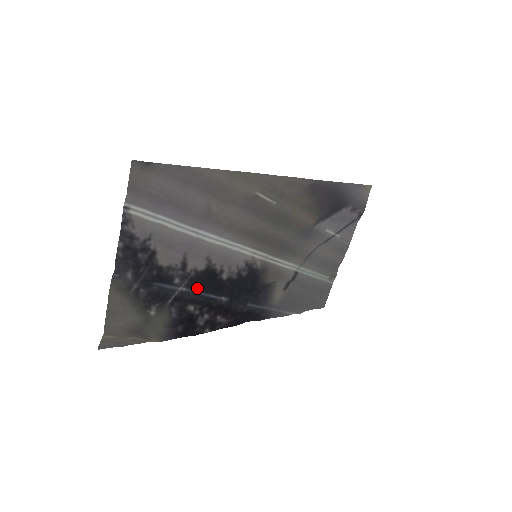
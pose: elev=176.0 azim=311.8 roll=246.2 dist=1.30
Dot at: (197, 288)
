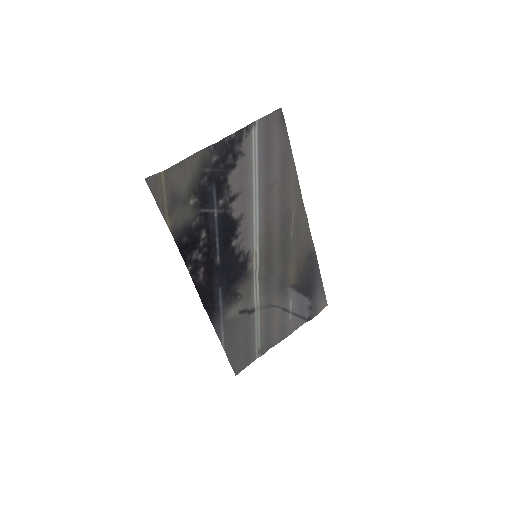
Dot at: (220, 225)
